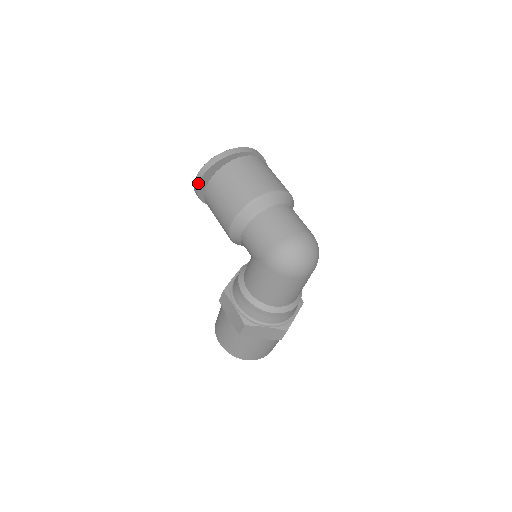
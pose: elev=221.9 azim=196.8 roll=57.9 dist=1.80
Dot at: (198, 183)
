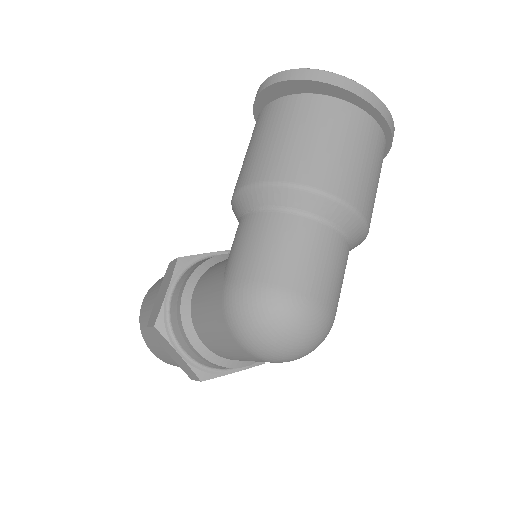
Dot at: (262, 89)
